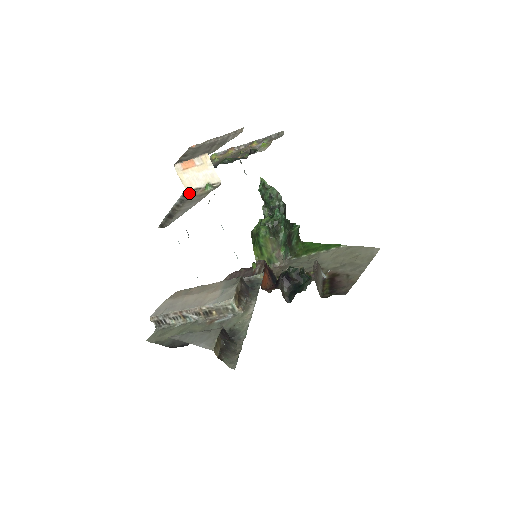
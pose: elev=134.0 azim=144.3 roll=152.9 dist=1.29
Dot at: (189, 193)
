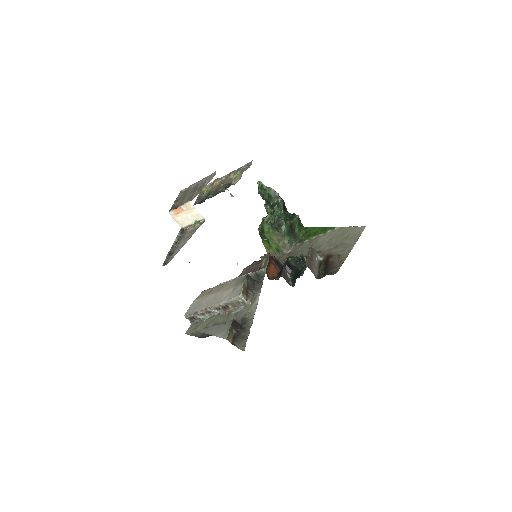
Dot at: (184, 229)
